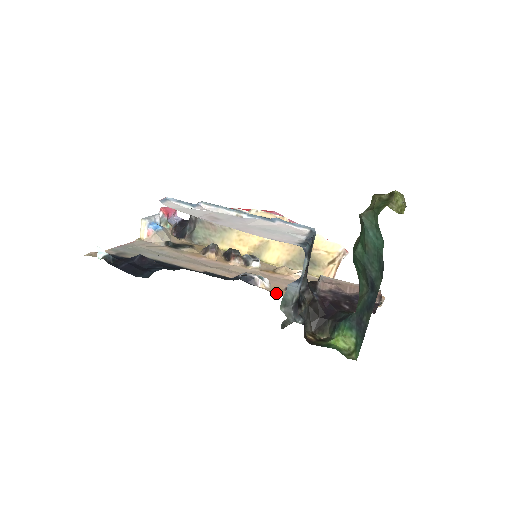
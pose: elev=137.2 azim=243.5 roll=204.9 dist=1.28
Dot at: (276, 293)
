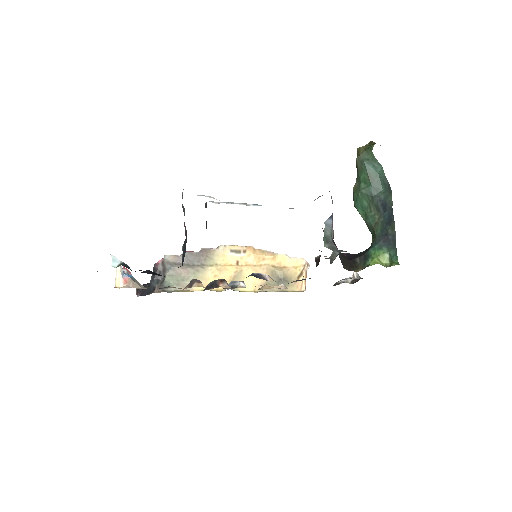
Dot at: occluded
